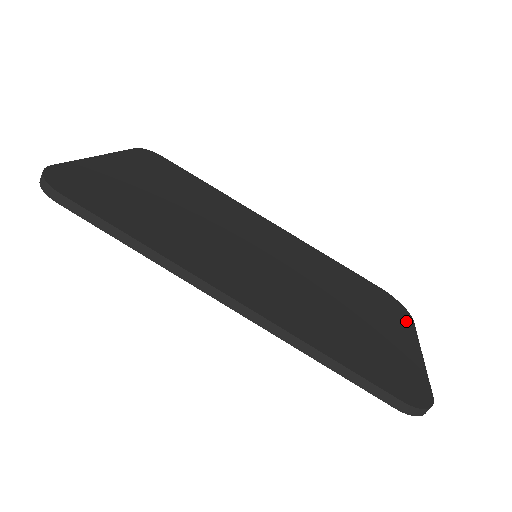
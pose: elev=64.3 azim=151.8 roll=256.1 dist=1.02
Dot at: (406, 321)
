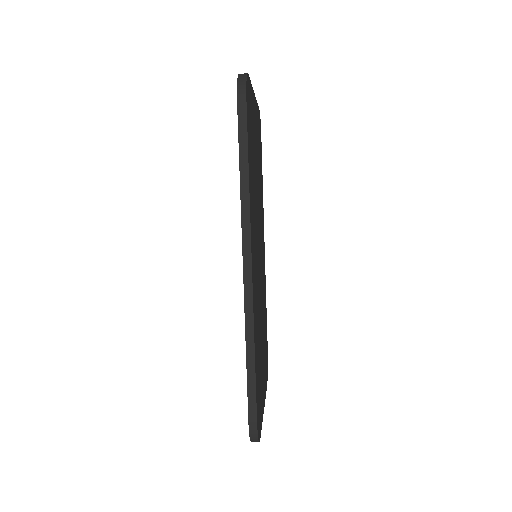
Dot at: (266, 382)
